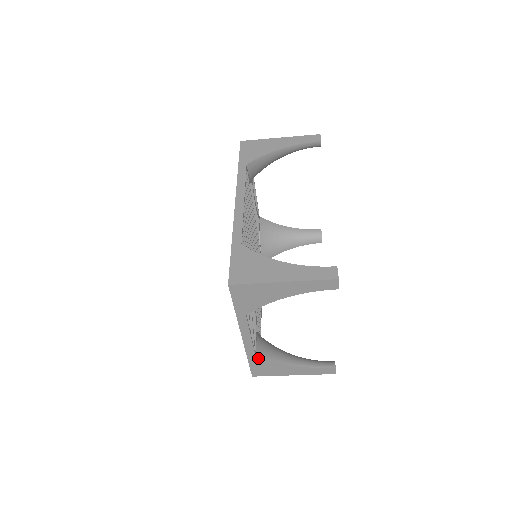
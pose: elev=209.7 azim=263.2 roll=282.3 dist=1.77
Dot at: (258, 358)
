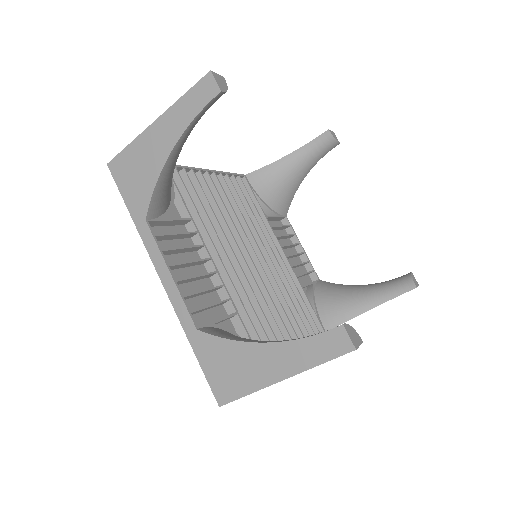
Dot at: (204, 337)
